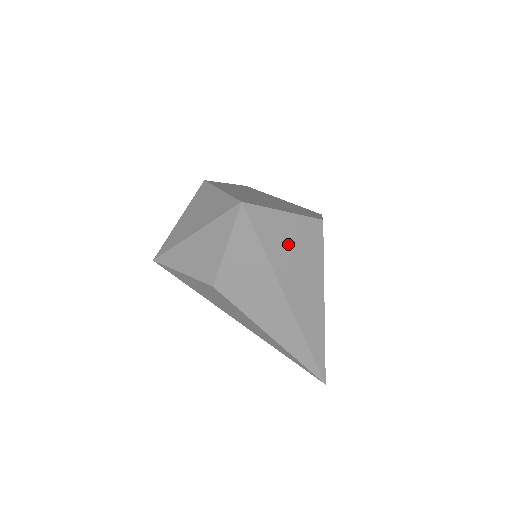
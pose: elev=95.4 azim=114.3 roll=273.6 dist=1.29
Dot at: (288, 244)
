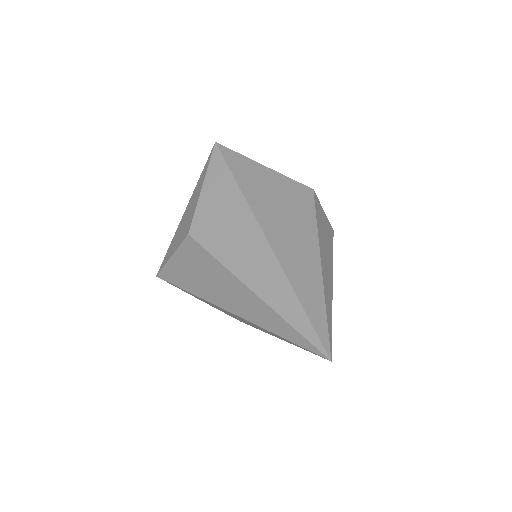
Dot at: (266, 188)
